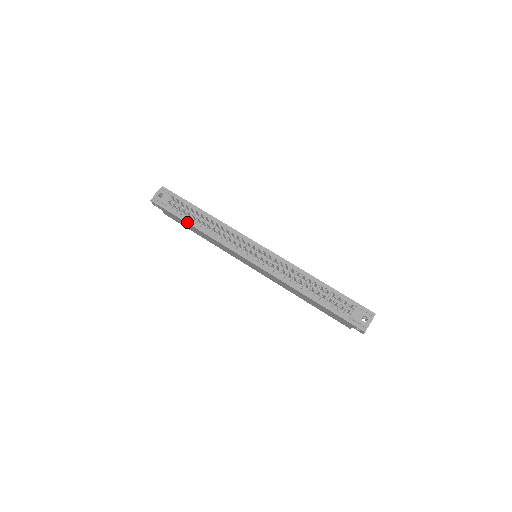
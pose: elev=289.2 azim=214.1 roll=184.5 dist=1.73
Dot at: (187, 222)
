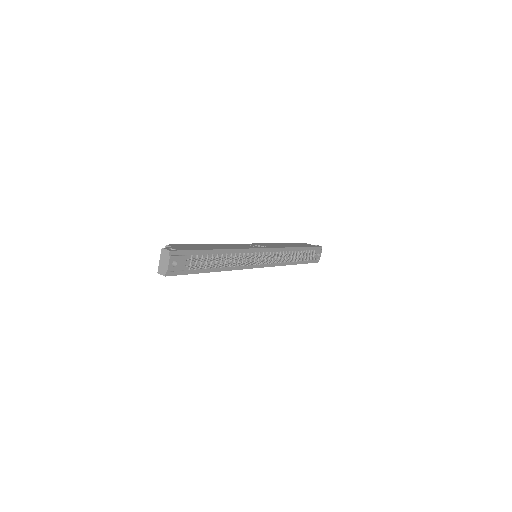
Dot at: (208, 272)
